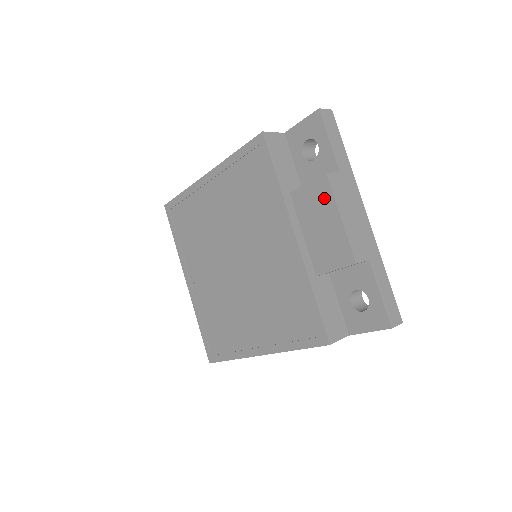
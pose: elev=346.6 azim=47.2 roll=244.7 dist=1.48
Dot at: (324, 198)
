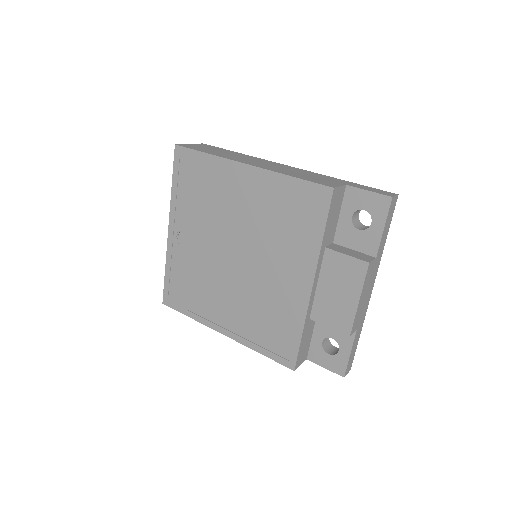
Dot at: (355, 277)
